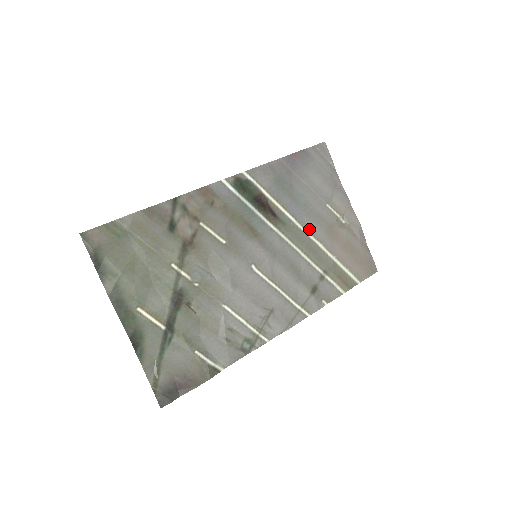
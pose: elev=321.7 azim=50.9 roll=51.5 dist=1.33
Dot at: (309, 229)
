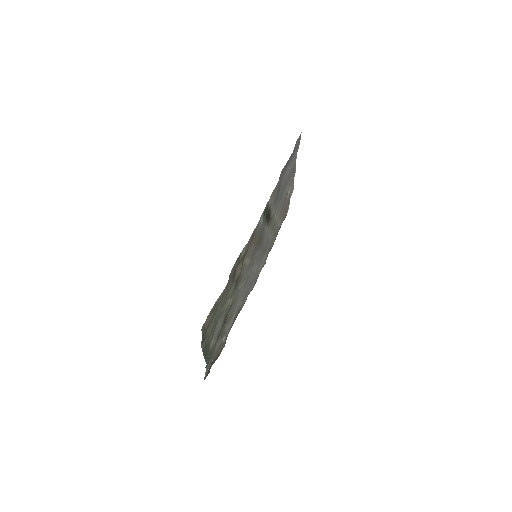
Dot at: (277, 213)
